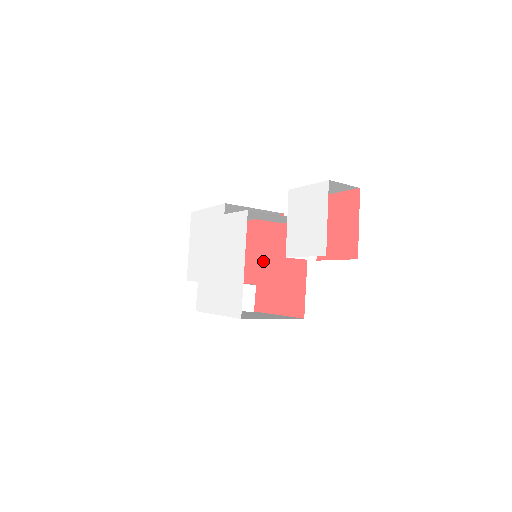
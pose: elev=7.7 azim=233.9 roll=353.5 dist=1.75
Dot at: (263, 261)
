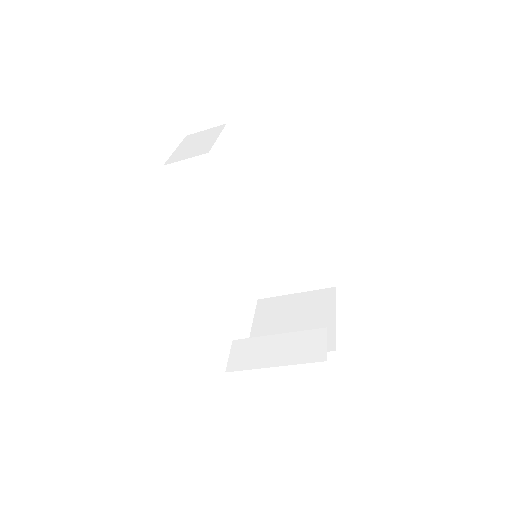
Dot at: occluded
